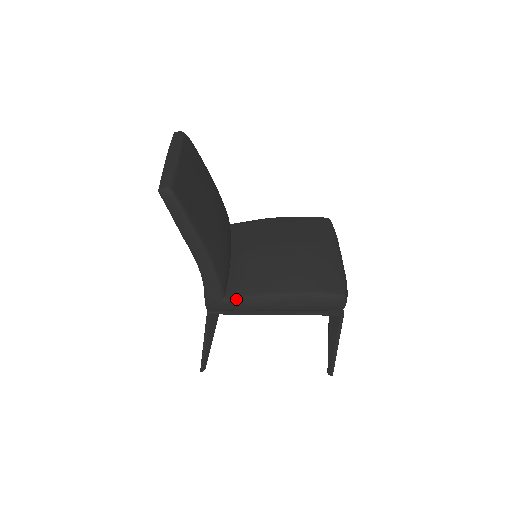
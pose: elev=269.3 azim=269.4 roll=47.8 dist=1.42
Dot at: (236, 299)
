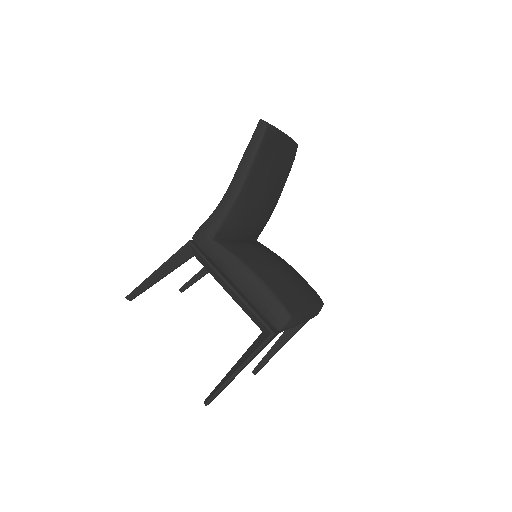
Dot at: (219, 245)
